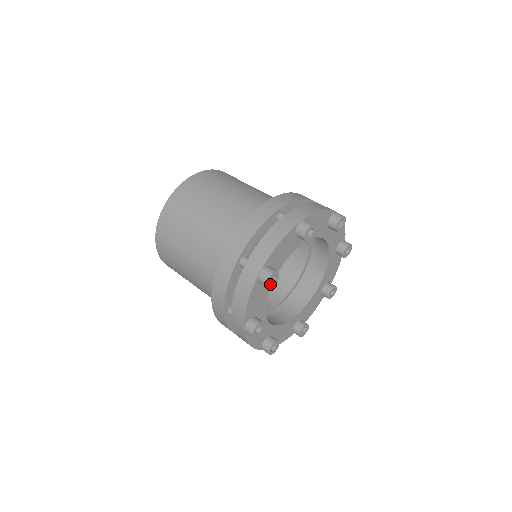
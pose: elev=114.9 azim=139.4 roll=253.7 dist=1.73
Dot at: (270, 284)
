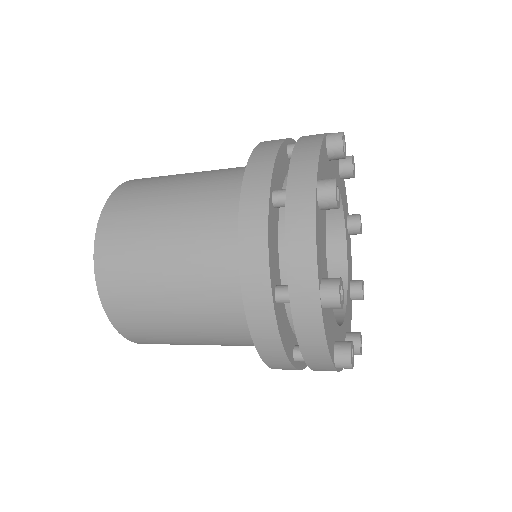
Dot at: (341, 301)
